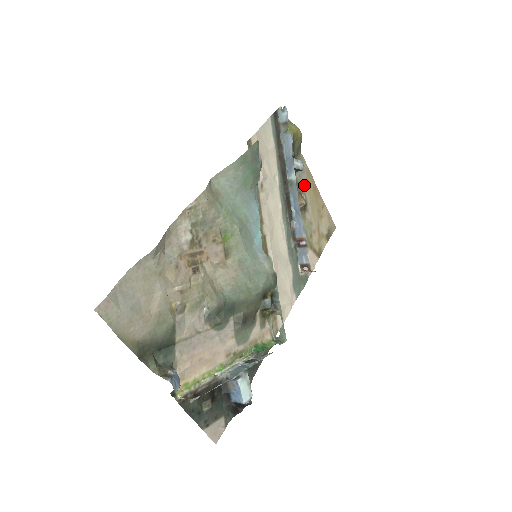
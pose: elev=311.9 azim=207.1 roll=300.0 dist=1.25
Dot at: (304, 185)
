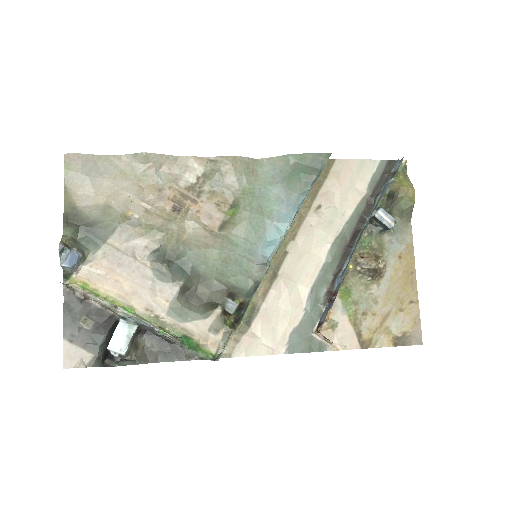
Dot at: (392, 255)
